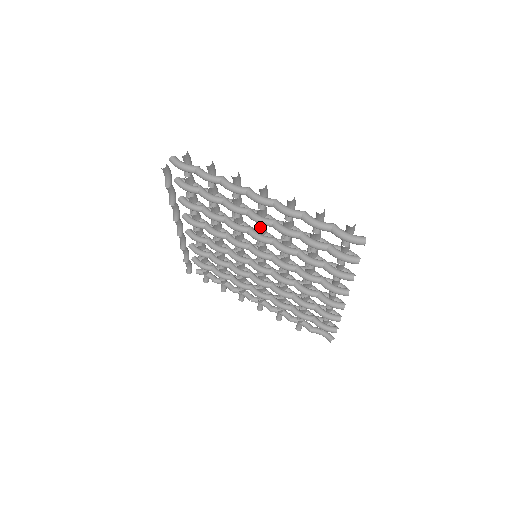
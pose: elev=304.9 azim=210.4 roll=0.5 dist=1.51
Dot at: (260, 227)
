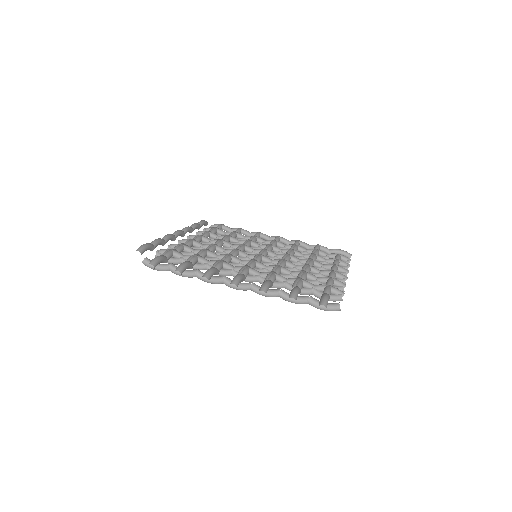
Dot at: occluded
